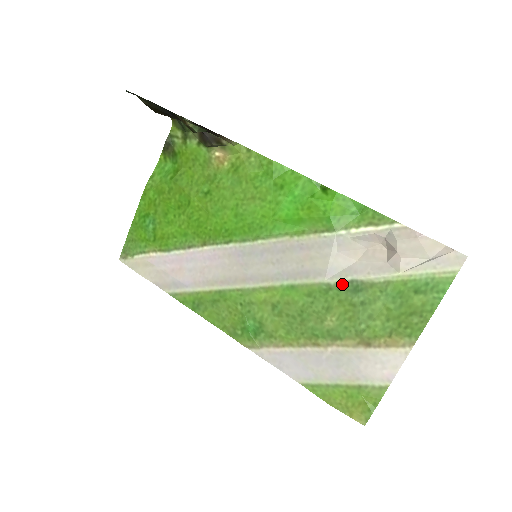
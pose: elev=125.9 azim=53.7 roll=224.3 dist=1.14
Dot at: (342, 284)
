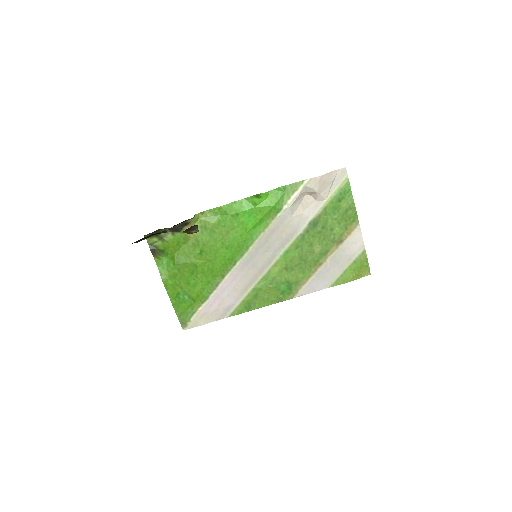
Dot at: (307, 229)
